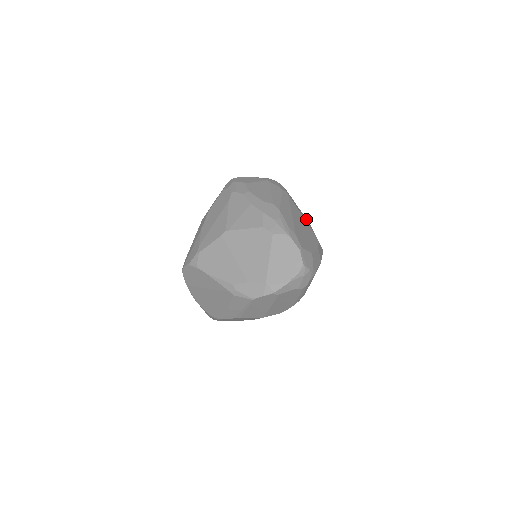
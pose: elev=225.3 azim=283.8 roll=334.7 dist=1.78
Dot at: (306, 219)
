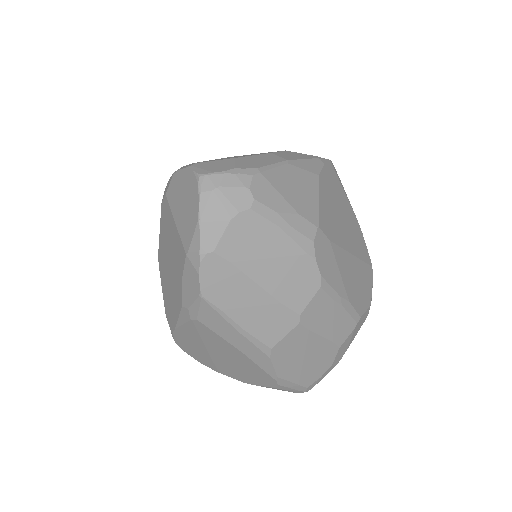
Dot at: occluded
